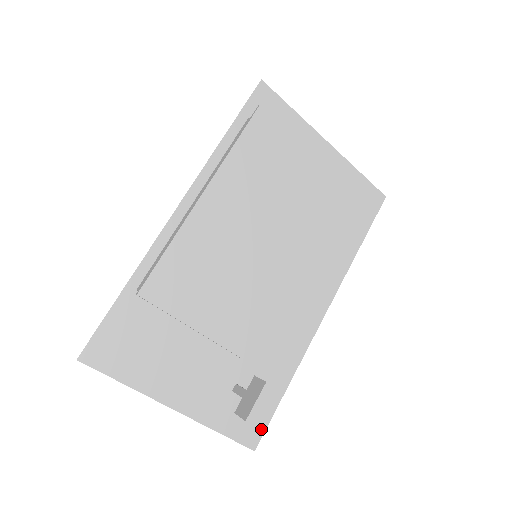
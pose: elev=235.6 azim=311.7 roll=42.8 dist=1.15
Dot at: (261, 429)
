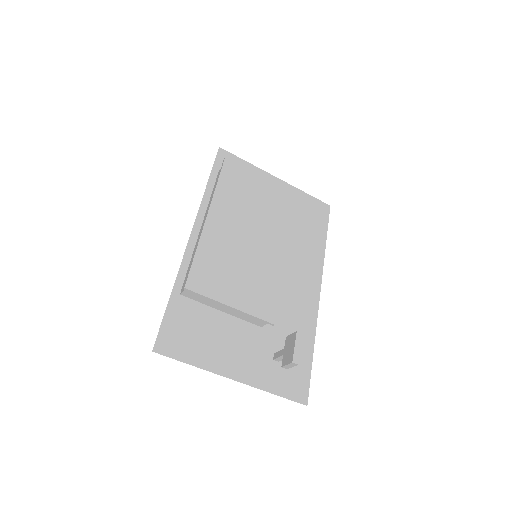
Dot at: (306, 387)
